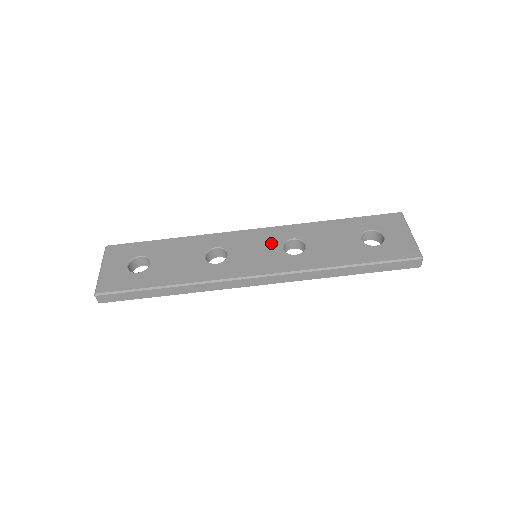
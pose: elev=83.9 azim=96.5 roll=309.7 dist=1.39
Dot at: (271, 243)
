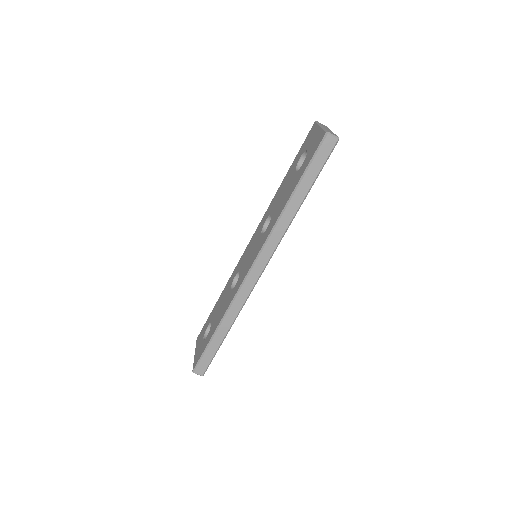
Dot at: (256, 238)
